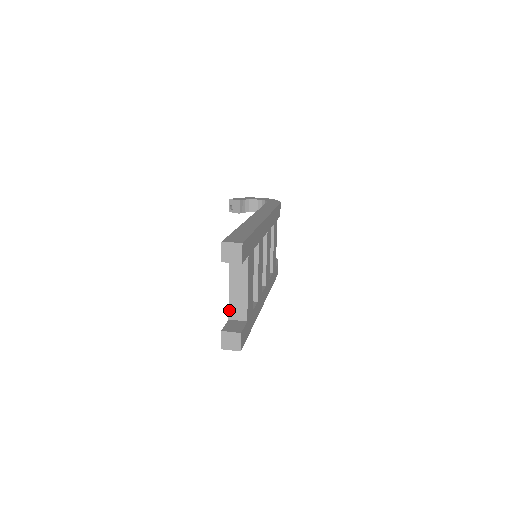
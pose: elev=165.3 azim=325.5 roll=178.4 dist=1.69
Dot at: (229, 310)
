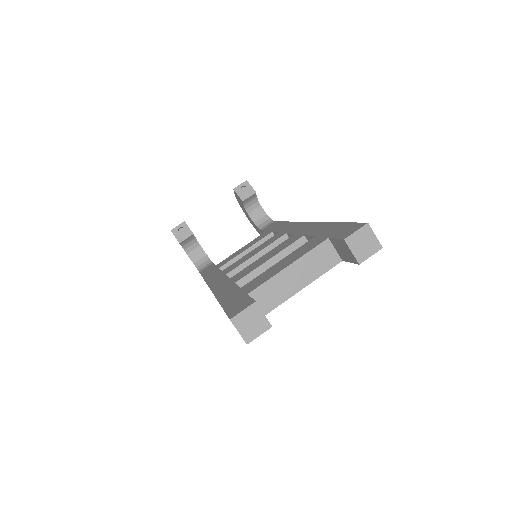
Dot at: (261, 286)
